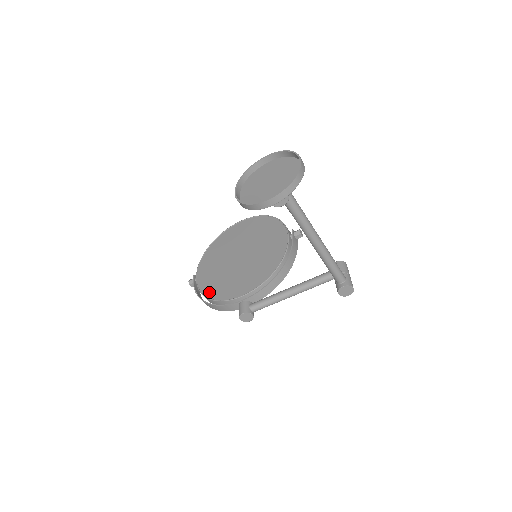
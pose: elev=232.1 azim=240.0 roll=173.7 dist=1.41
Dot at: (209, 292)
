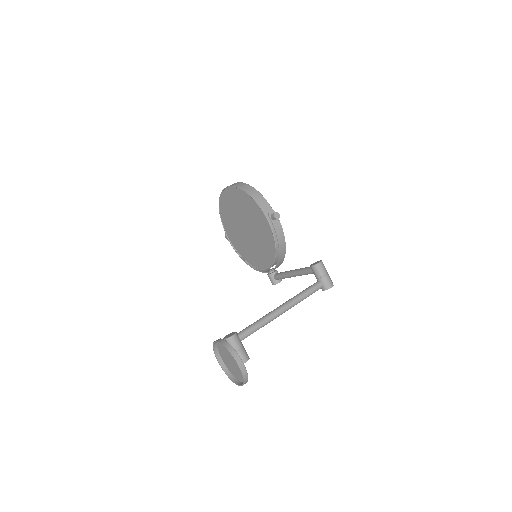
Dot at: (244, 257)
